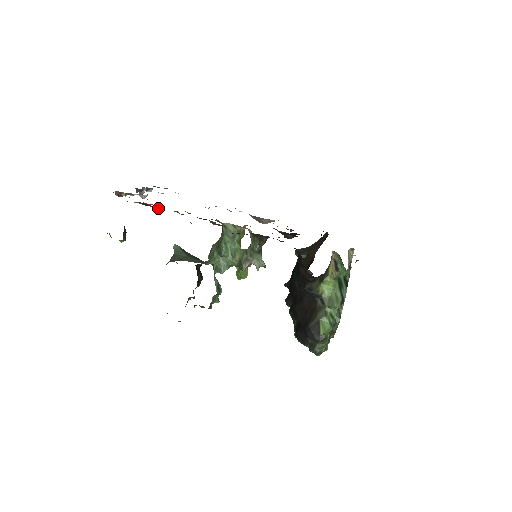
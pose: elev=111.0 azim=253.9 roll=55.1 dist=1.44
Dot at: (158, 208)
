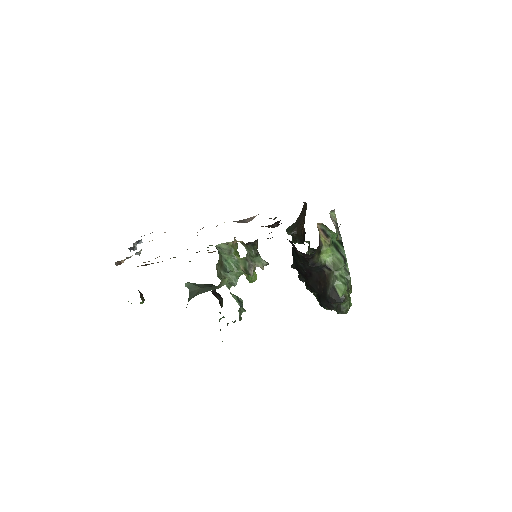
Dot at: occluded
